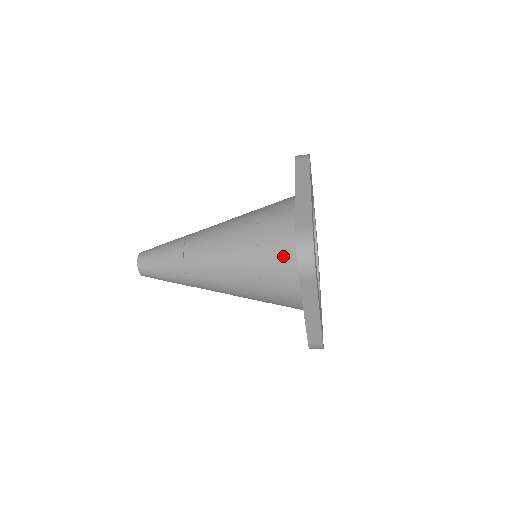
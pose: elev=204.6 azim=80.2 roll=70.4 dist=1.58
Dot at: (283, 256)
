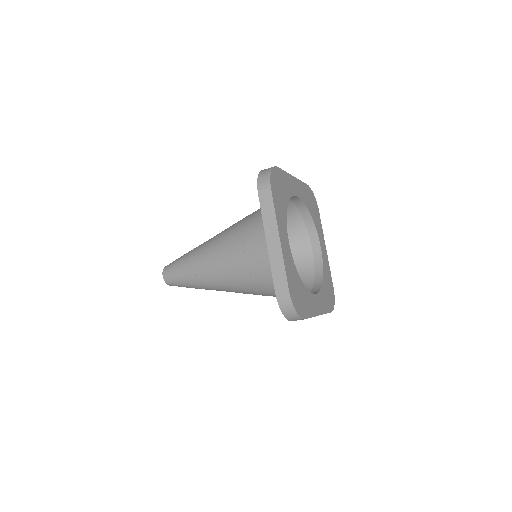
Dot at: occluded
